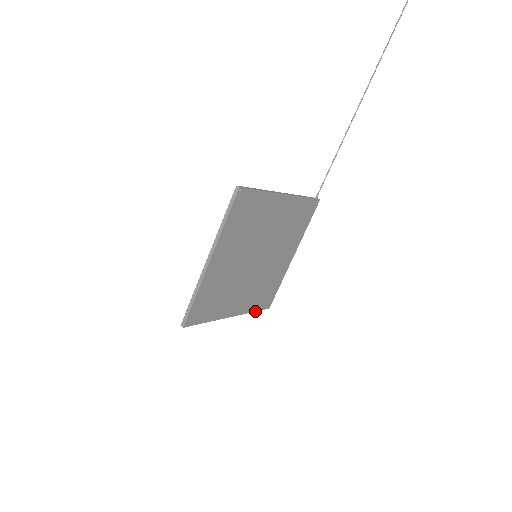
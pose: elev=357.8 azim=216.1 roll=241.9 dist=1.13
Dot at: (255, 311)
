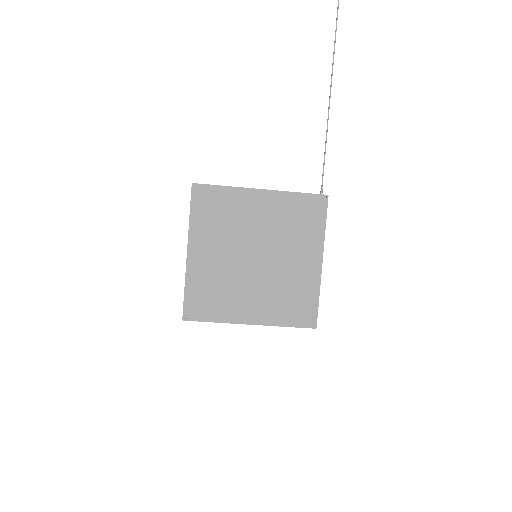
Dot at: occluded
